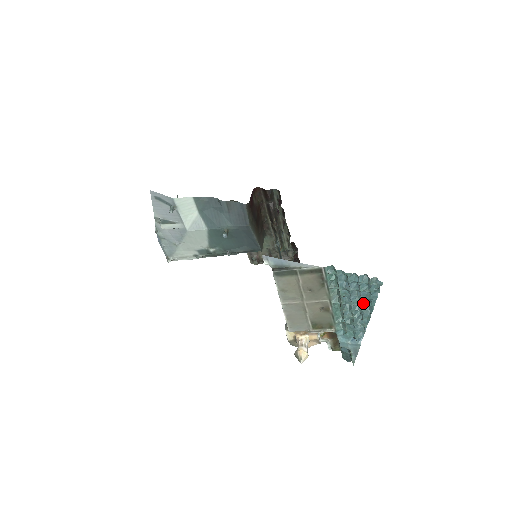
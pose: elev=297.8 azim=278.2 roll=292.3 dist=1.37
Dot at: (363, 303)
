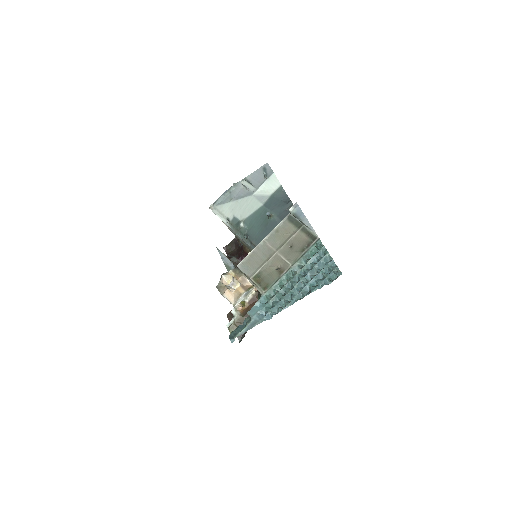
Dot at: (310, 284)
